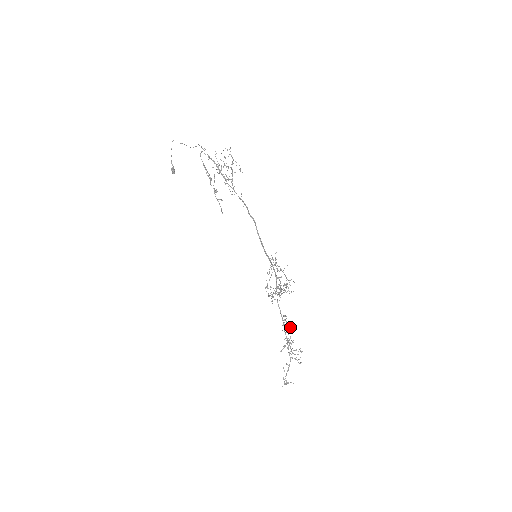
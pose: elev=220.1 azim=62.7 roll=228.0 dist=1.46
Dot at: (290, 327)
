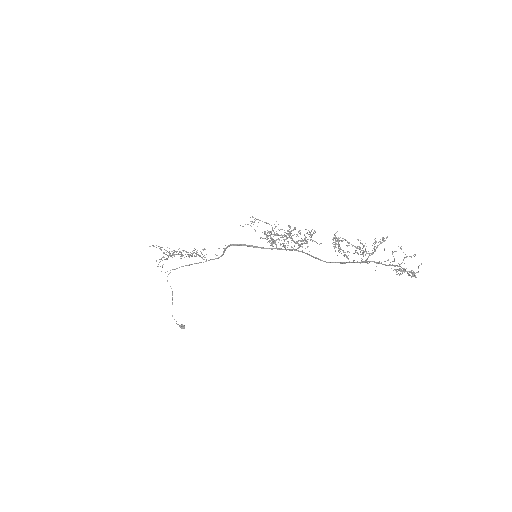
Dot at: (355, 250)
